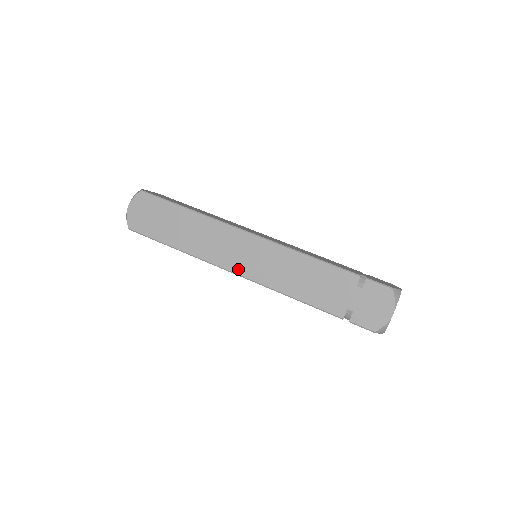
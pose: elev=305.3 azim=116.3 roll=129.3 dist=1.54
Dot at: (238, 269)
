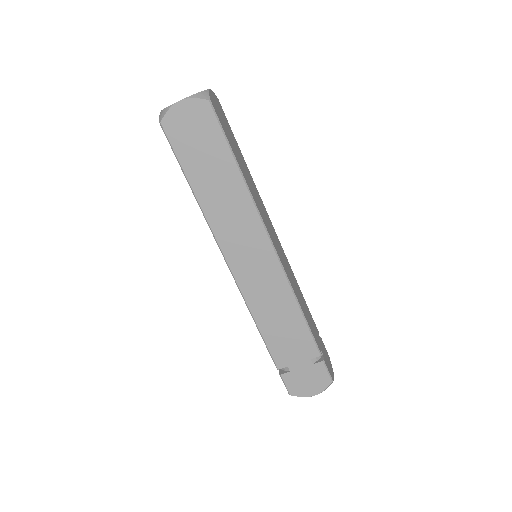
Dot at: (234, 264)
